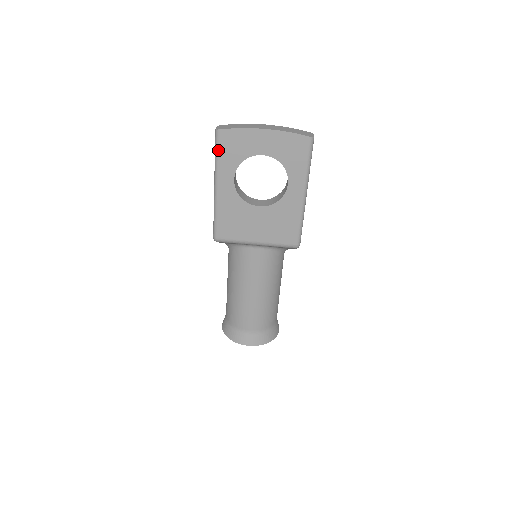
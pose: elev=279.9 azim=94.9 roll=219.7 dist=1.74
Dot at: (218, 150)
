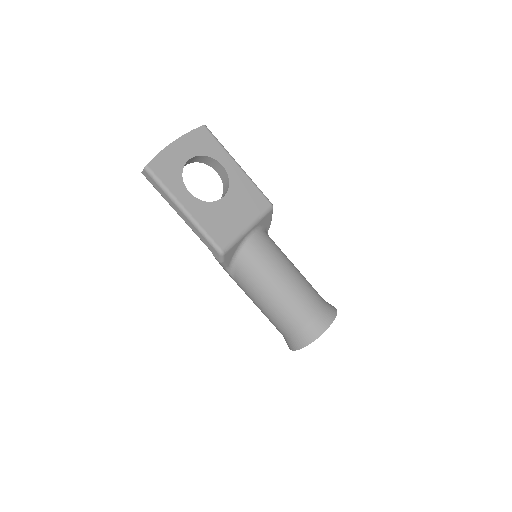
Dot at: (159, 180)
